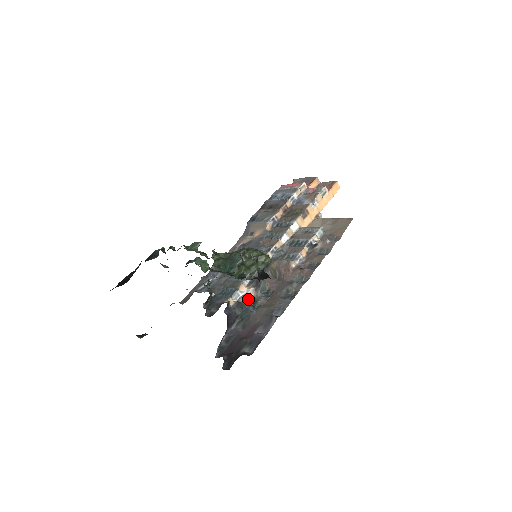
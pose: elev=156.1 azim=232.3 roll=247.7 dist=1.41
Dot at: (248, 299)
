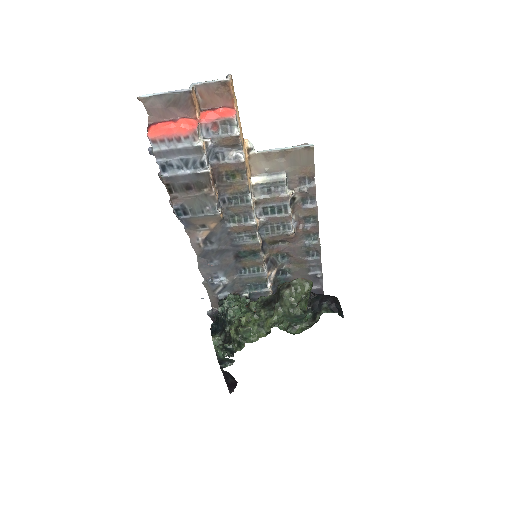
Dot at: (276, 274)
